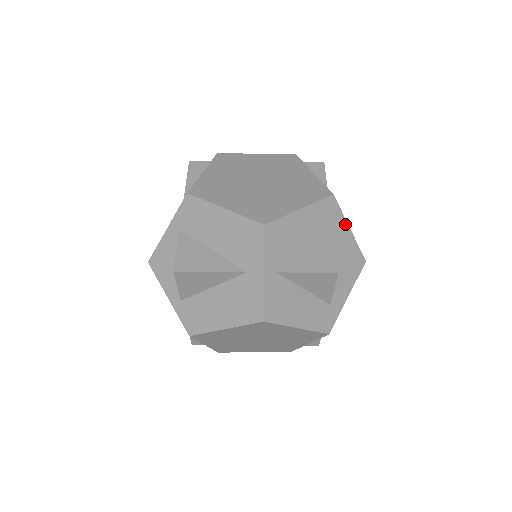
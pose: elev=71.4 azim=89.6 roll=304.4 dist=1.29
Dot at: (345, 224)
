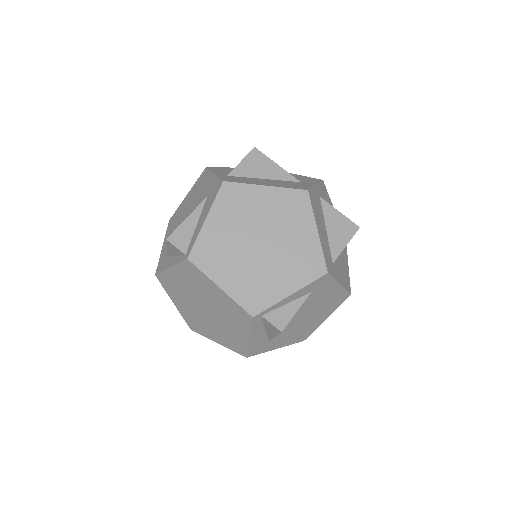
Dot at: (347, 258)
